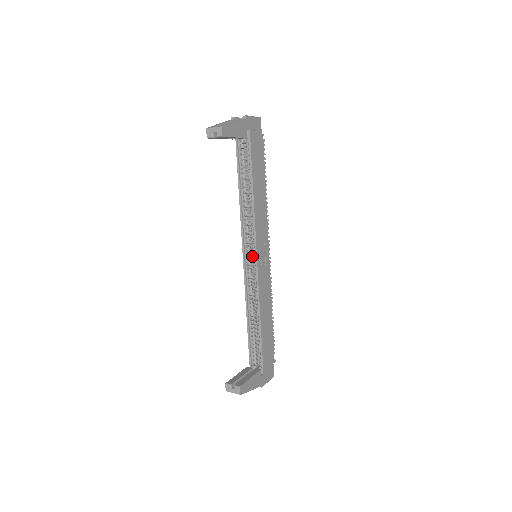
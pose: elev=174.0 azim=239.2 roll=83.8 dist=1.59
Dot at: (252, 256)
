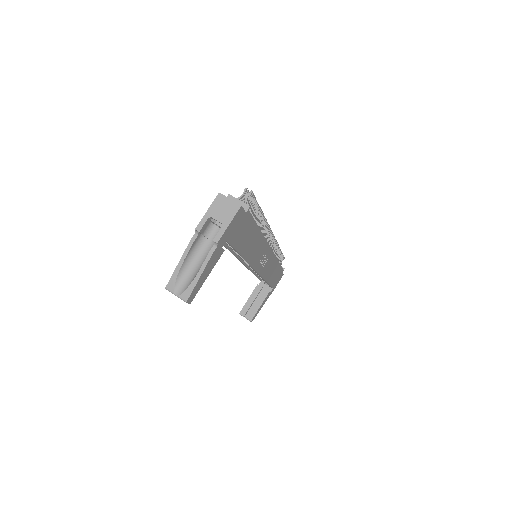
Dot at: occluded
